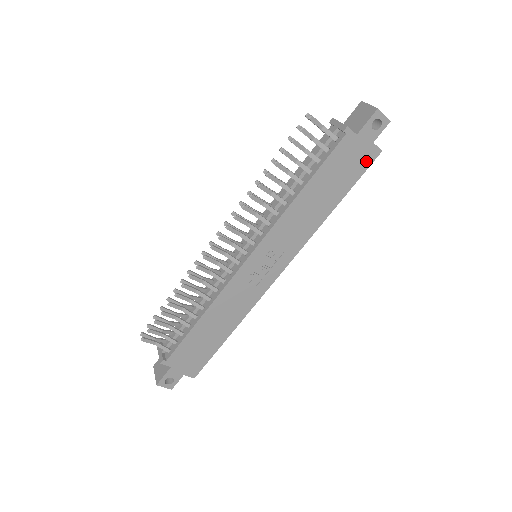
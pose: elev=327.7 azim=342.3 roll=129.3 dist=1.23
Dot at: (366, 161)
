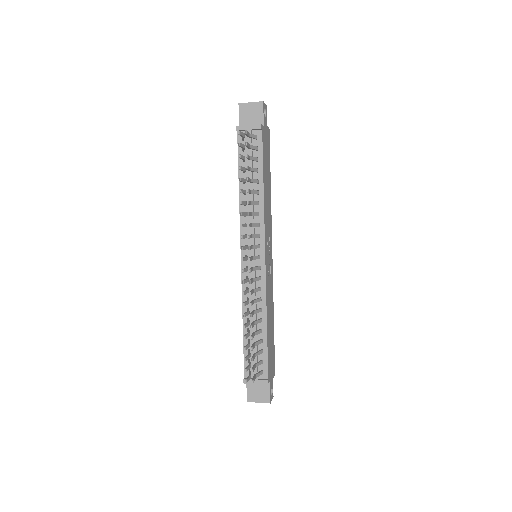
Dot at: (268, 141)
